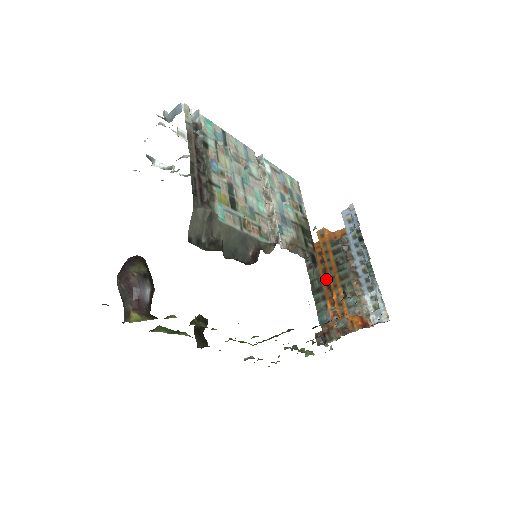
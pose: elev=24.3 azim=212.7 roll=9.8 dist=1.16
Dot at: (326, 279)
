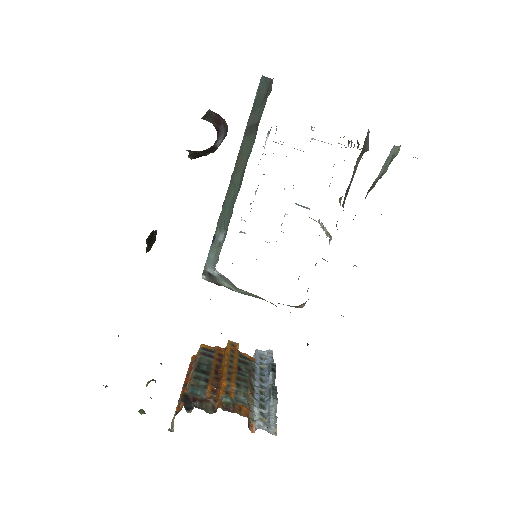
Dot at: (217, 372)
